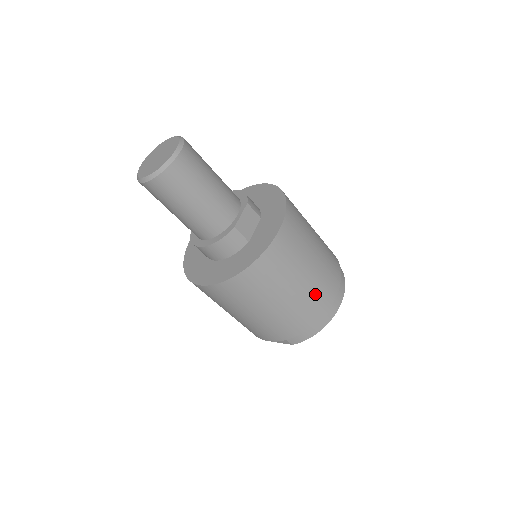
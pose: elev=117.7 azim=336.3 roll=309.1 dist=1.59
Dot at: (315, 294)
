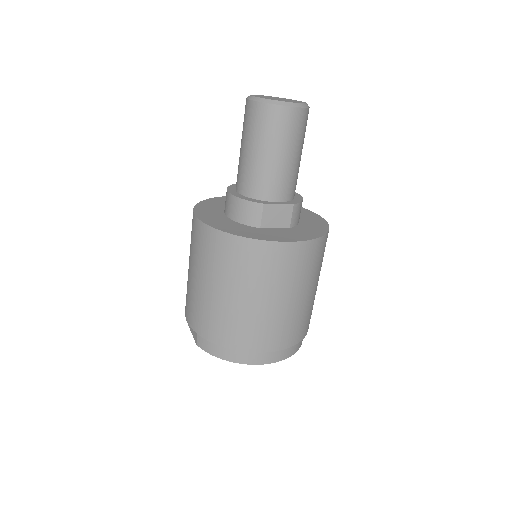
Dot at: (255, 325)
